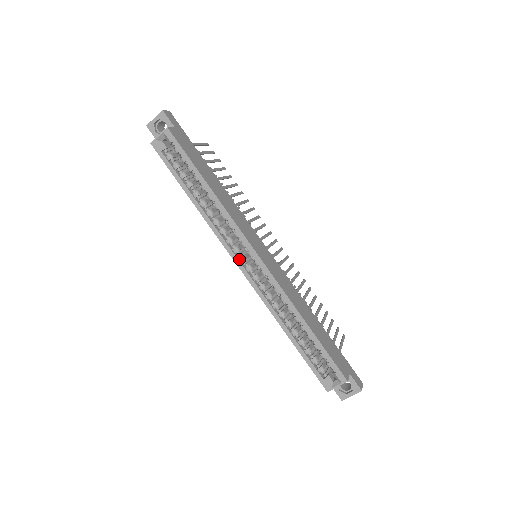
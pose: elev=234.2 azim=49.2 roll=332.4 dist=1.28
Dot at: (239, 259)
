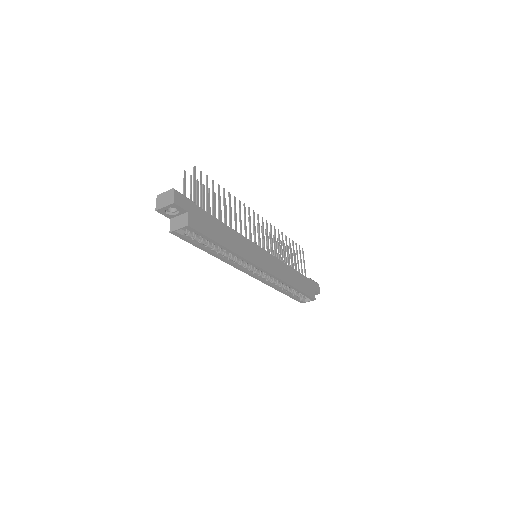
Dot at: (249, 271)
